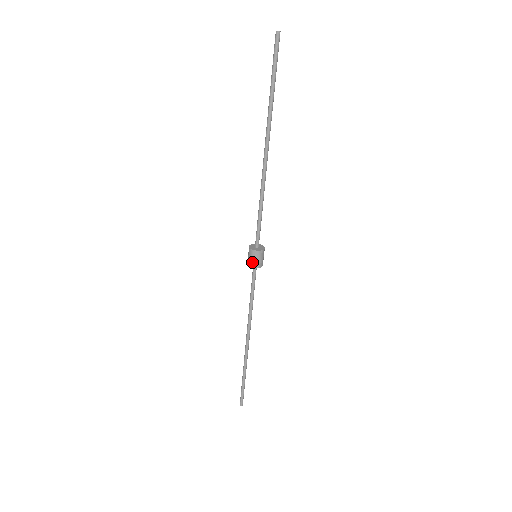
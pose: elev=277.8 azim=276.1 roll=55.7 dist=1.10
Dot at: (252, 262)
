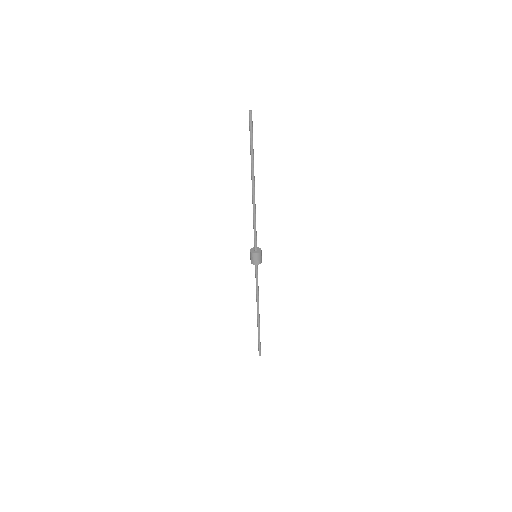
Dot at: (257, 261)
